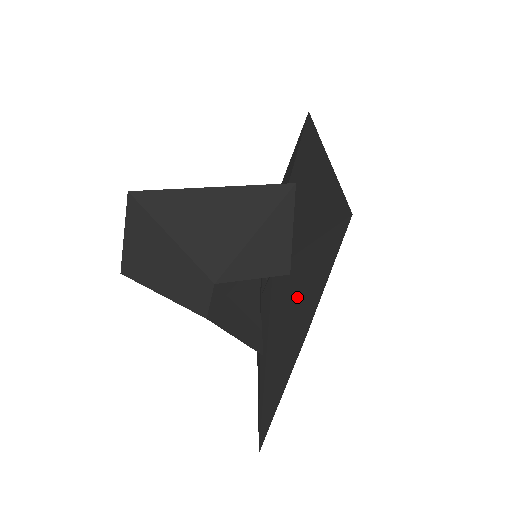
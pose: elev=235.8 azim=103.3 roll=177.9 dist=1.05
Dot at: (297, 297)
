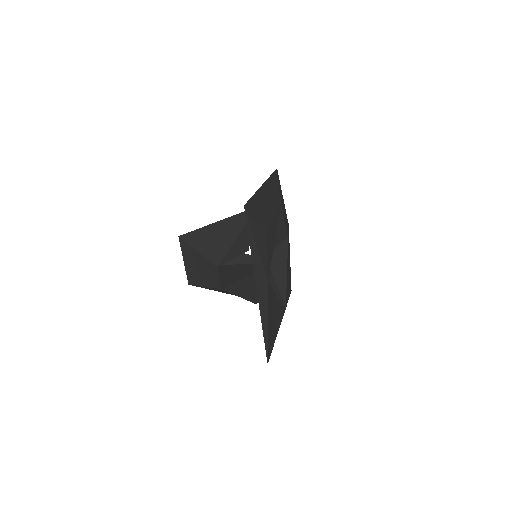
Dot at: occluded
